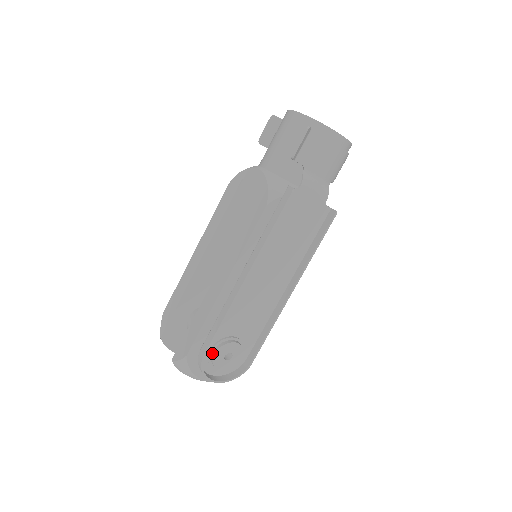
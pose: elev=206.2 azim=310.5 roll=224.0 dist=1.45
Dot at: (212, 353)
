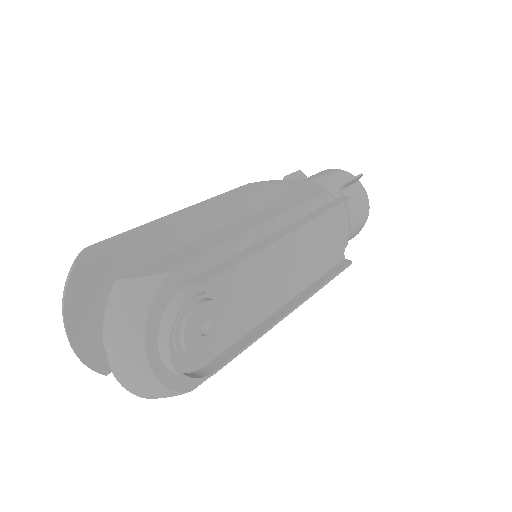
Dot at: (195, 302)
